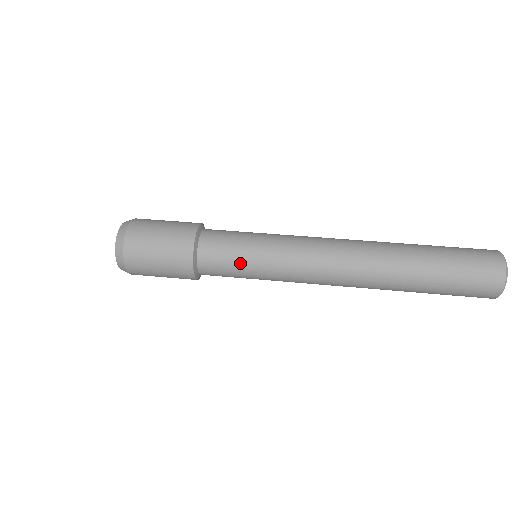
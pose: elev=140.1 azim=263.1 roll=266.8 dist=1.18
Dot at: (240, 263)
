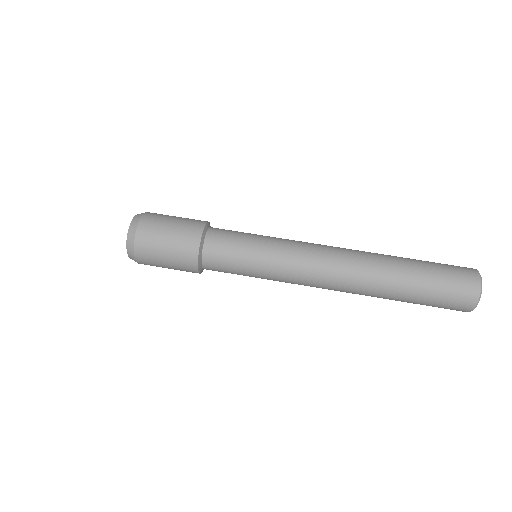
Dot at: (242, 257)
